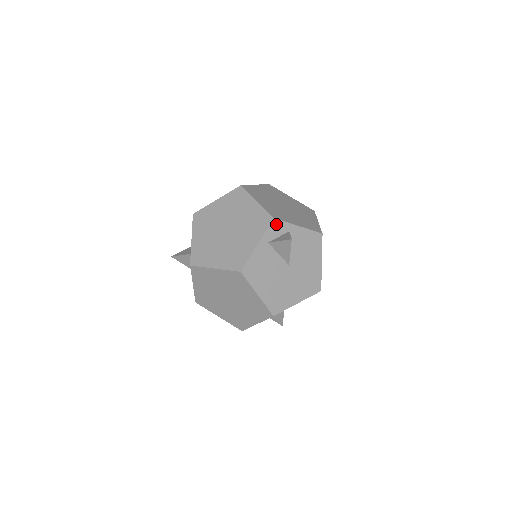
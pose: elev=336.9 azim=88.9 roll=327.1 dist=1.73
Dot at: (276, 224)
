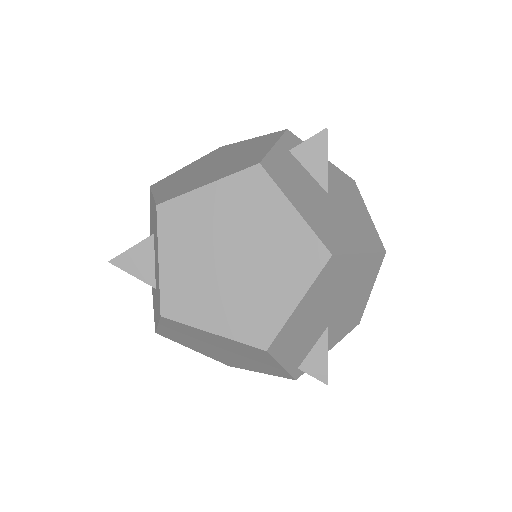
Dot at: (292, 137)
